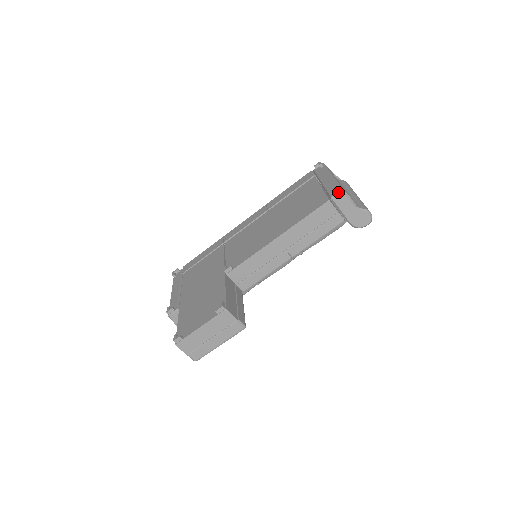
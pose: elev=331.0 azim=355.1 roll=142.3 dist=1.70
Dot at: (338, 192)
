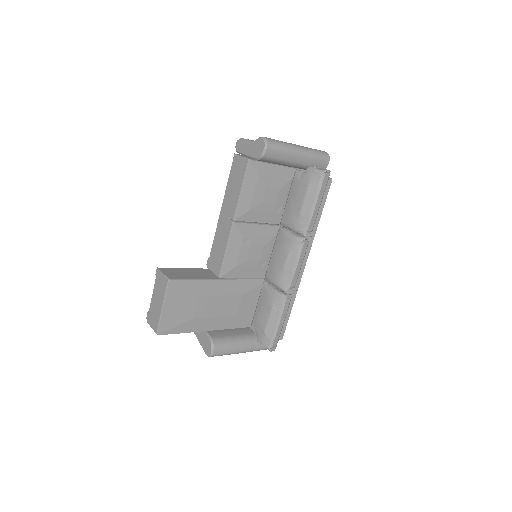
Dot at: (238, 143)
